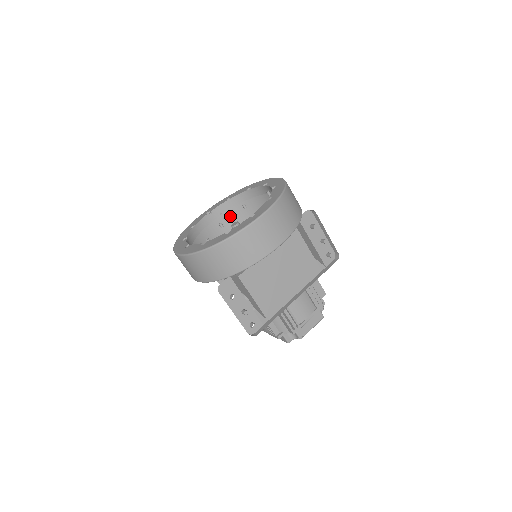
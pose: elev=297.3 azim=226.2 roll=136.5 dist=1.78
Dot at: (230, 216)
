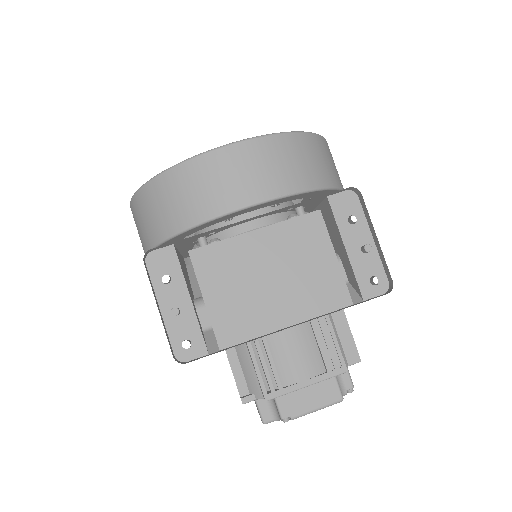
Dot at: occluded
